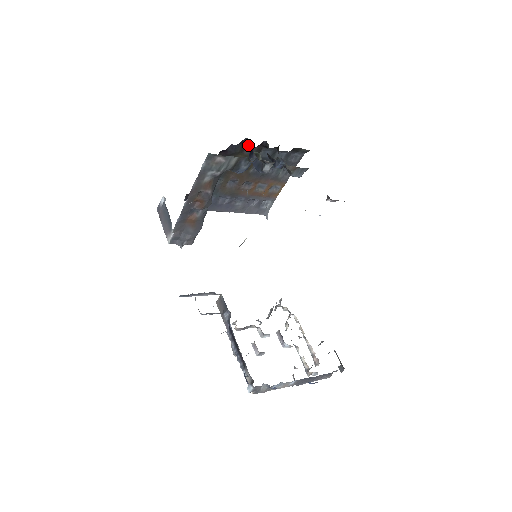
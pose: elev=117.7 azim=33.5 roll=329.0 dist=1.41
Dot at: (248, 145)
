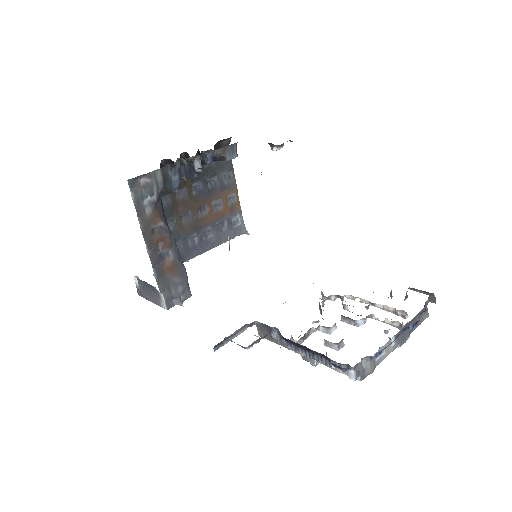
Dot at: occluded
